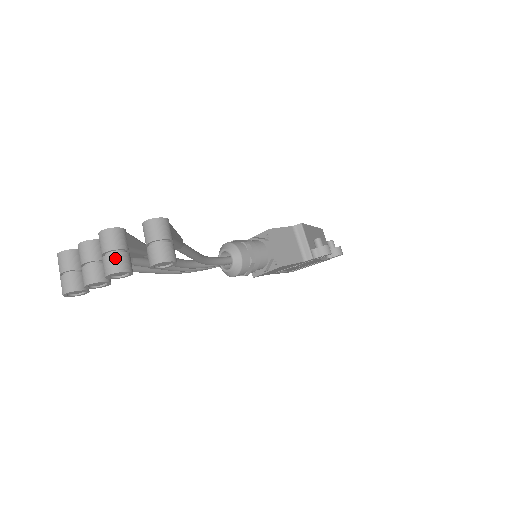
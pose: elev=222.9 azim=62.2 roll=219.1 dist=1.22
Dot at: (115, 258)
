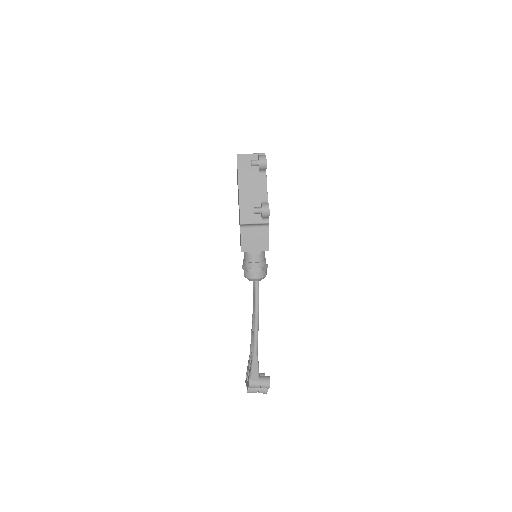
Dot at: occluded
